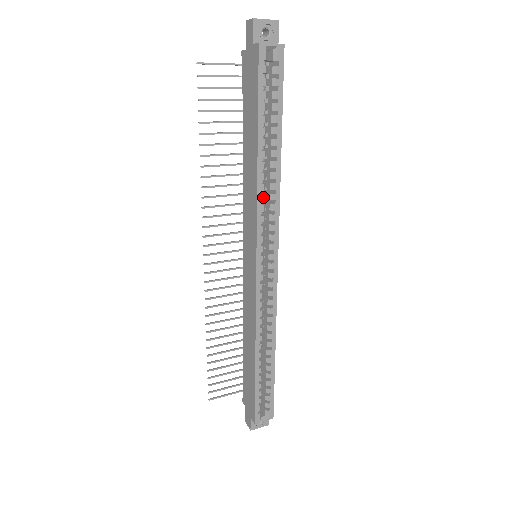
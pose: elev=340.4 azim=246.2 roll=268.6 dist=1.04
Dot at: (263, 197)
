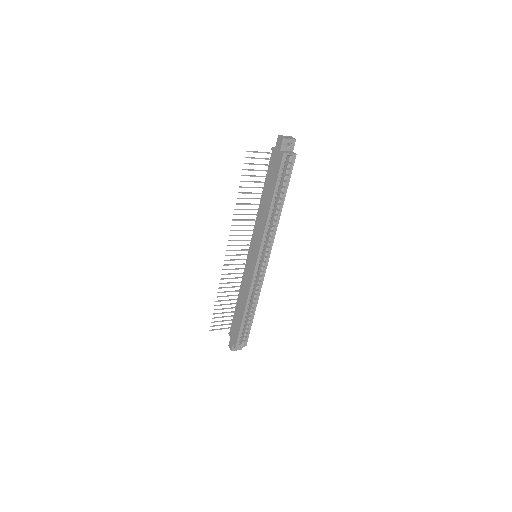
Dot at: (268, 228)
